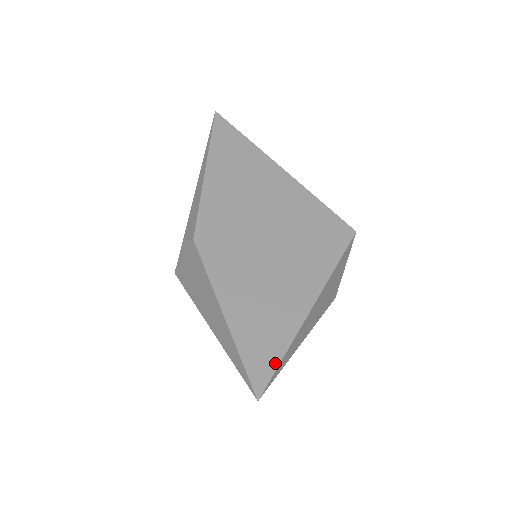
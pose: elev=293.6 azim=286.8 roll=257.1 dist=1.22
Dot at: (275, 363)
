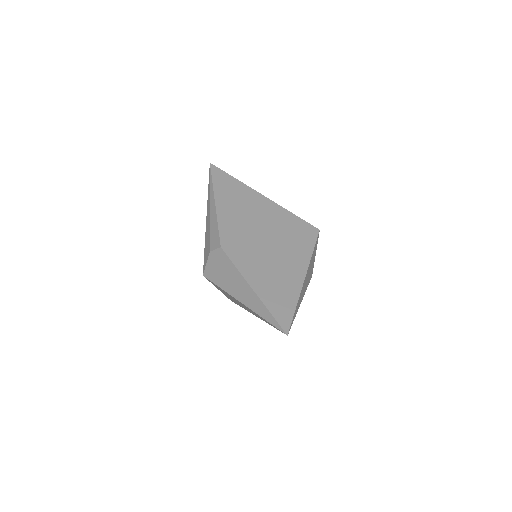
Dot at: (292, 313)
